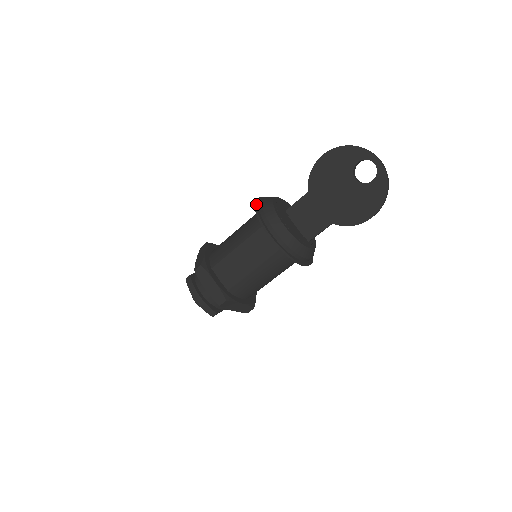
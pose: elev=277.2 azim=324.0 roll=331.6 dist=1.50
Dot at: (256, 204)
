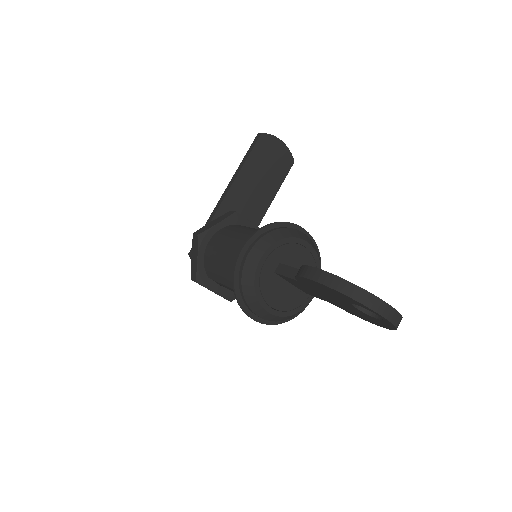
Dot at: (234, 280)
